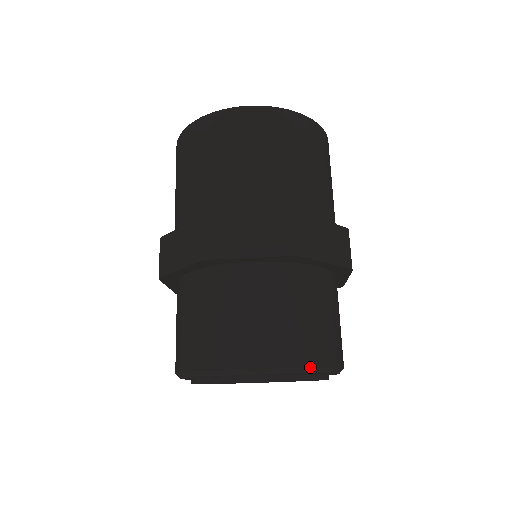
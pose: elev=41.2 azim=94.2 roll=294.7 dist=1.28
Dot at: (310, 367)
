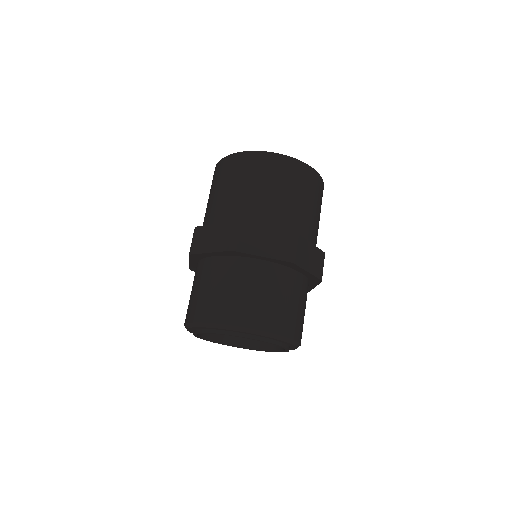
Dot at: (284, 337)
